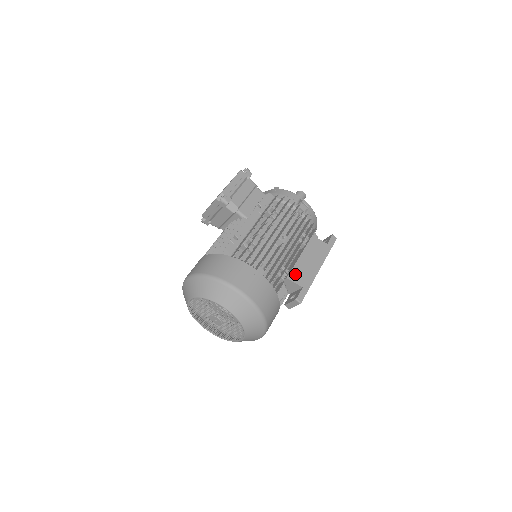
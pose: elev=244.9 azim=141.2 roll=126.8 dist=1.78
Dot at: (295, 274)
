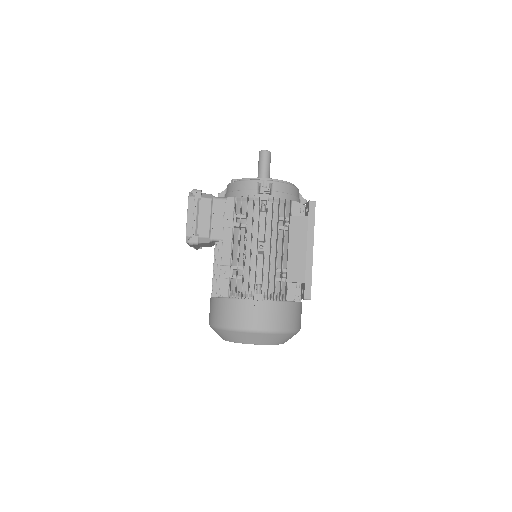
Dot at: (292, 273)
